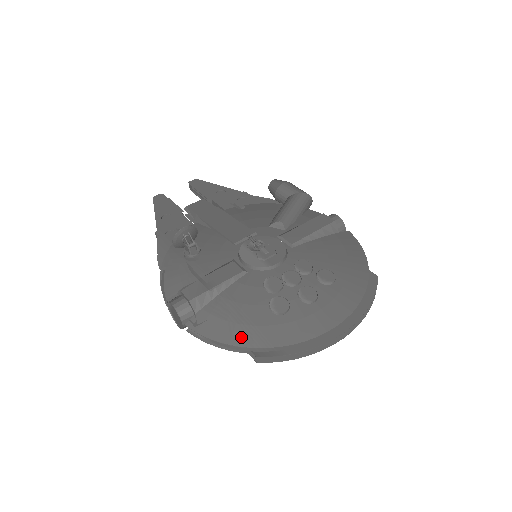
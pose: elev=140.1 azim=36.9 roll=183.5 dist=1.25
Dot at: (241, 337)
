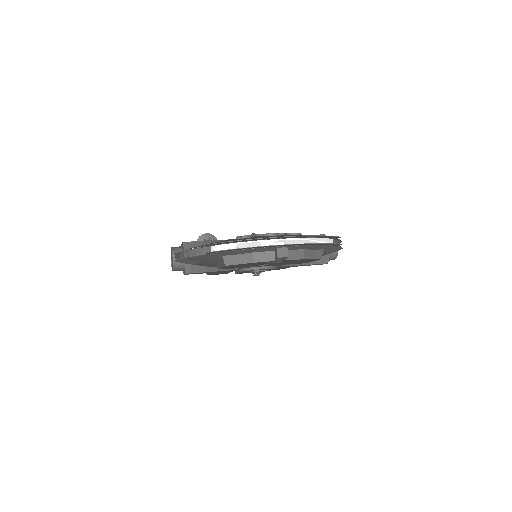
Dot at: (205, 245)
